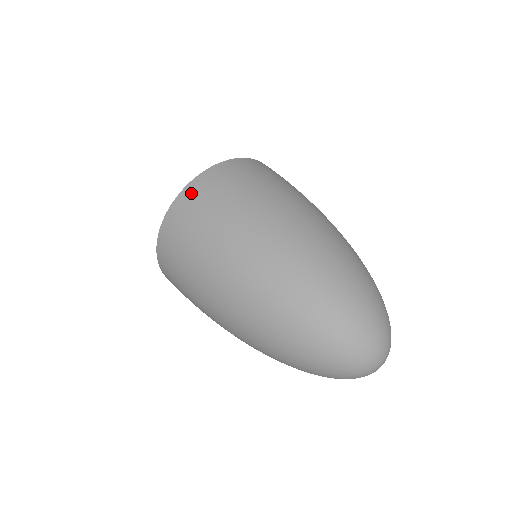
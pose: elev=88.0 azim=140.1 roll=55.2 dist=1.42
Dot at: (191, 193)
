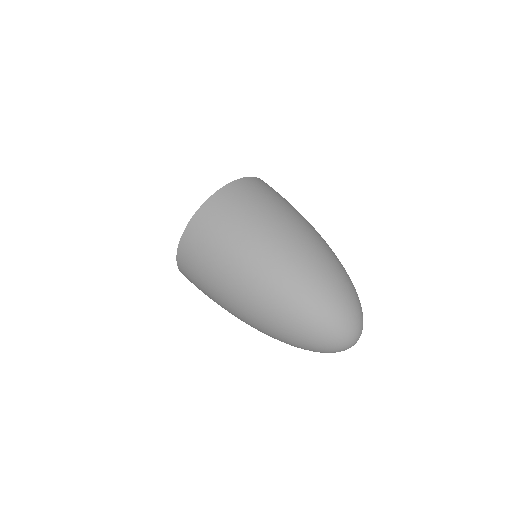
Dot at: (183, 272)
